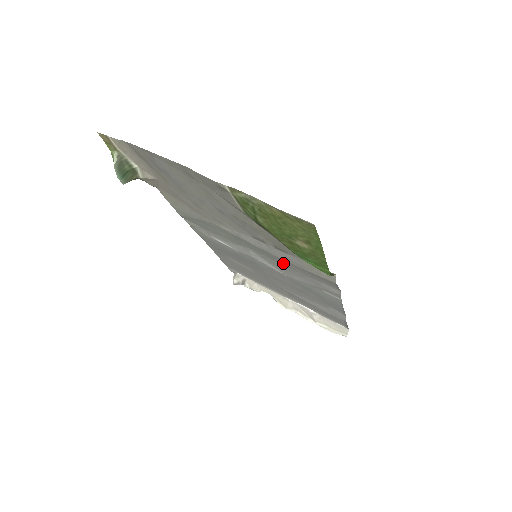
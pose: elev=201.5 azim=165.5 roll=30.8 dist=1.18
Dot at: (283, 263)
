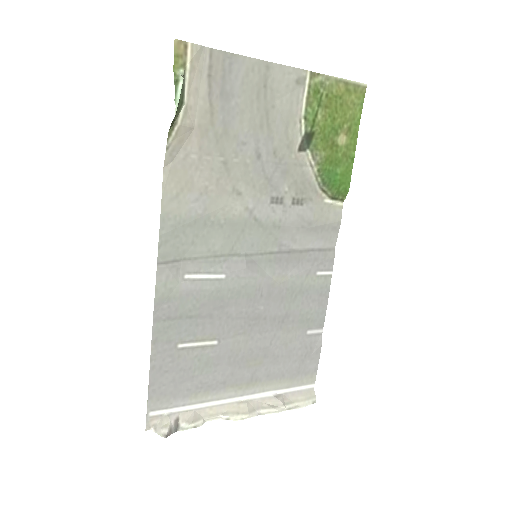
Dot at: (285, 246)
